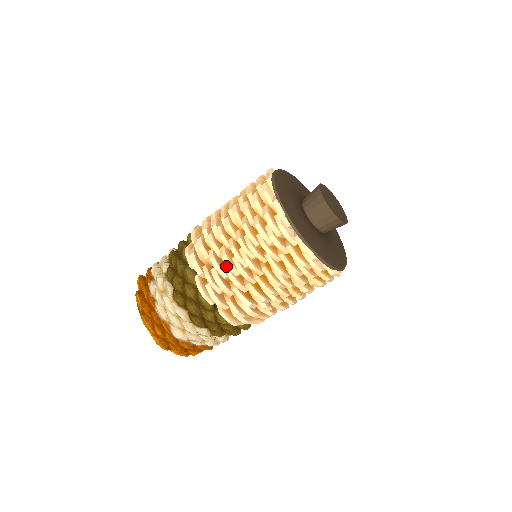
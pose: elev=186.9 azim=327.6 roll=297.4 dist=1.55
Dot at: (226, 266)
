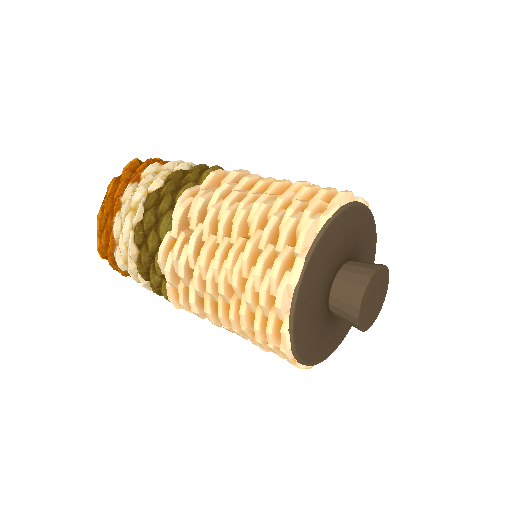
Dot at: occluded
